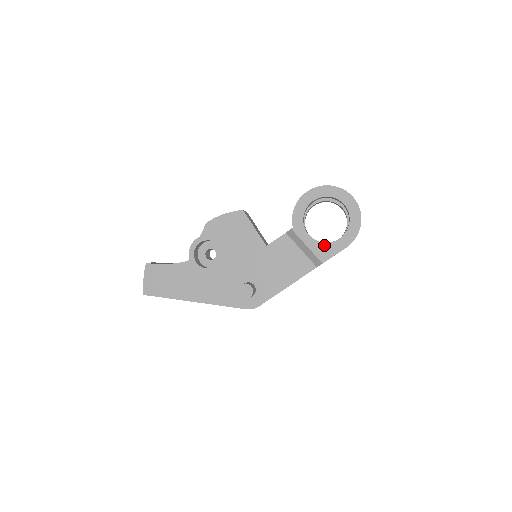
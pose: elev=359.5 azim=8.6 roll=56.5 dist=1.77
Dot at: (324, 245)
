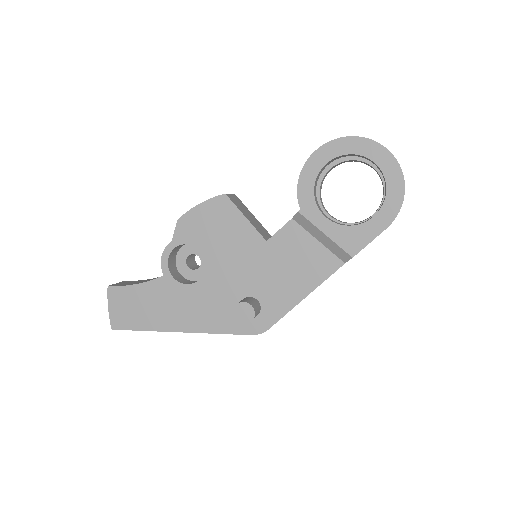
Dot at: (351, 229)
